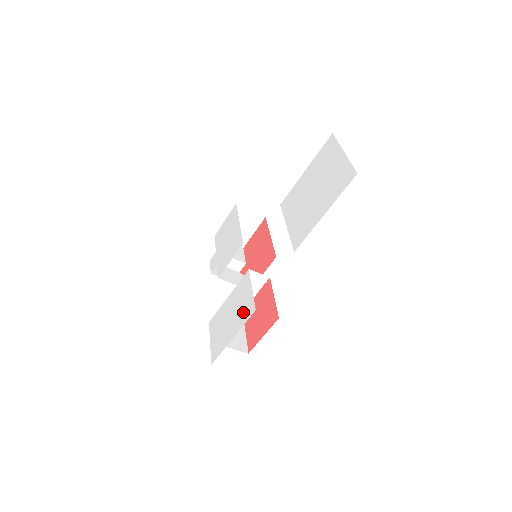
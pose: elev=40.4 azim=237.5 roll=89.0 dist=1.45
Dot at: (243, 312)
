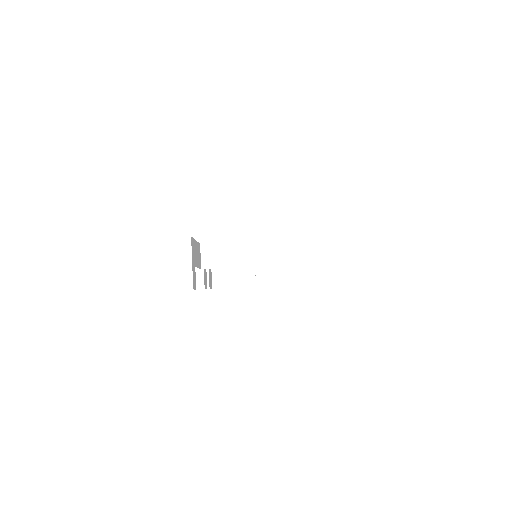
Dot at: occluded
